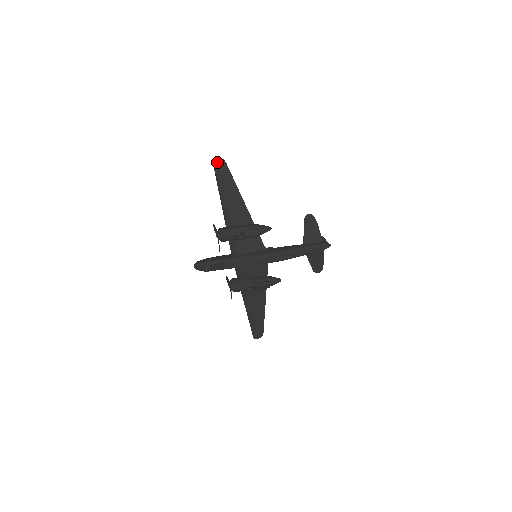
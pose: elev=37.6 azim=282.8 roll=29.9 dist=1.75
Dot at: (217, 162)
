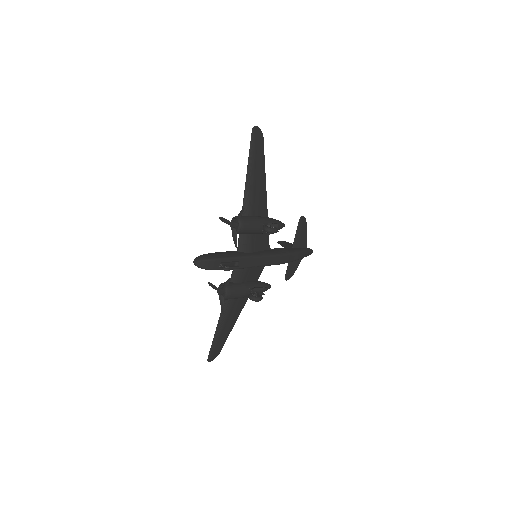
Dot at: (256, 133)
